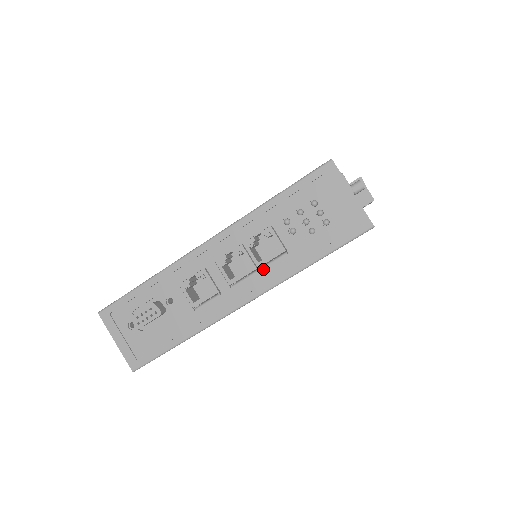
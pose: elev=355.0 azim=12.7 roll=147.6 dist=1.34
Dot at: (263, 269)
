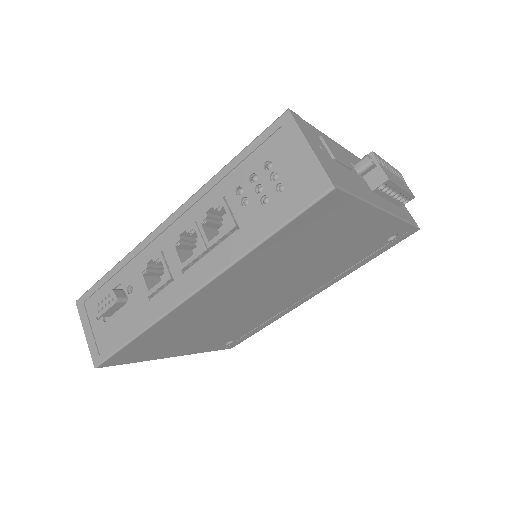
Dot at: (214, 250)
